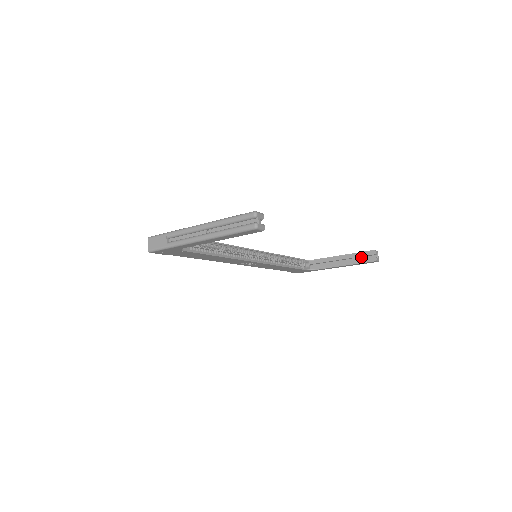
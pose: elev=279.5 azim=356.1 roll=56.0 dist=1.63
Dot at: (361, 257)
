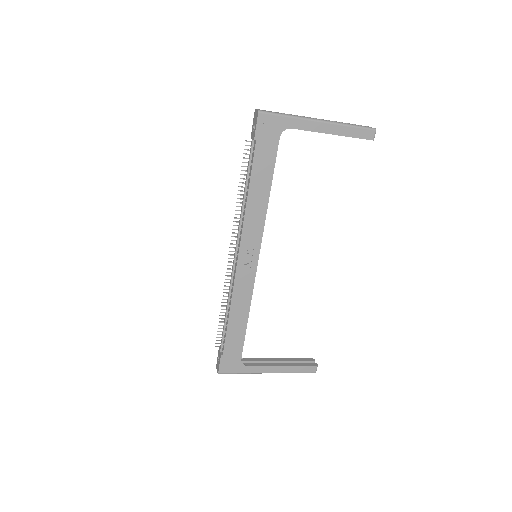
Dot at: occluded
